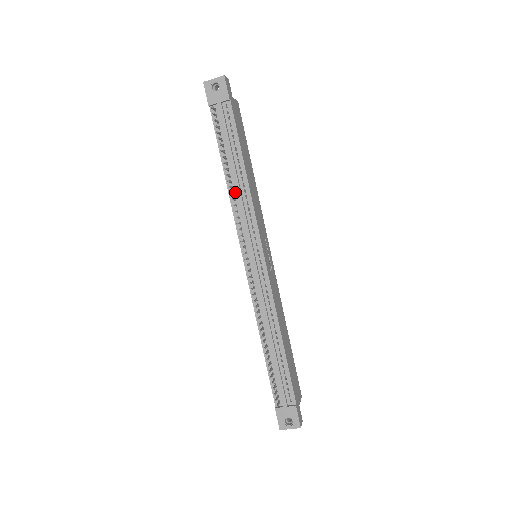
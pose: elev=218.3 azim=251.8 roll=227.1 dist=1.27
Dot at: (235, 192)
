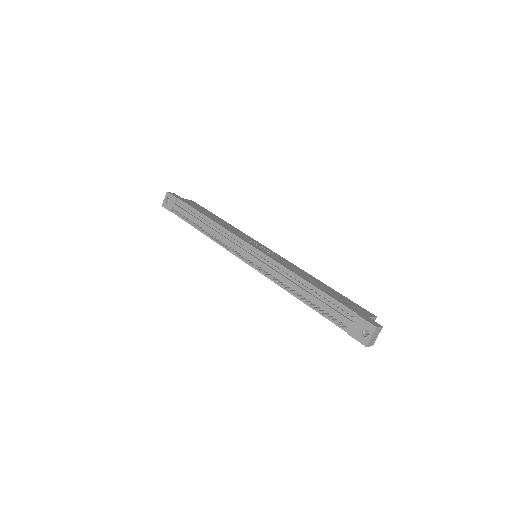
Dot at: (213, 234)
